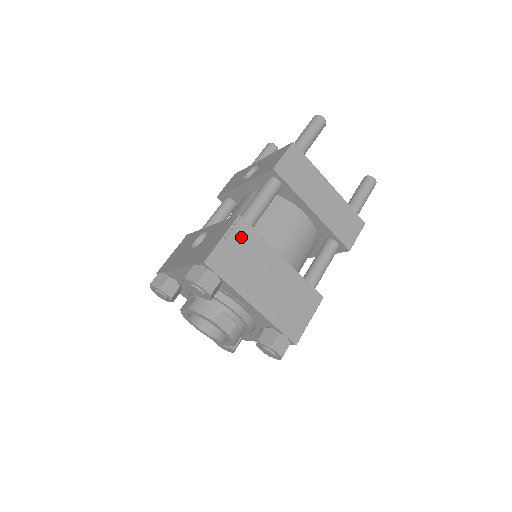
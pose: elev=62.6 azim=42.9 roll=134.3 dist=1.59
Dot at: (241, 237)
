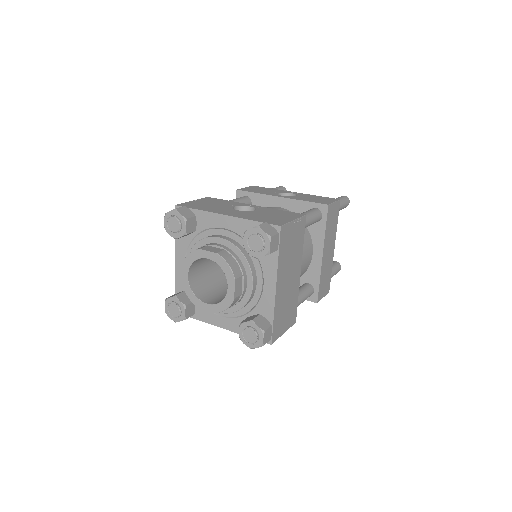
Dot at: (299, 231)
